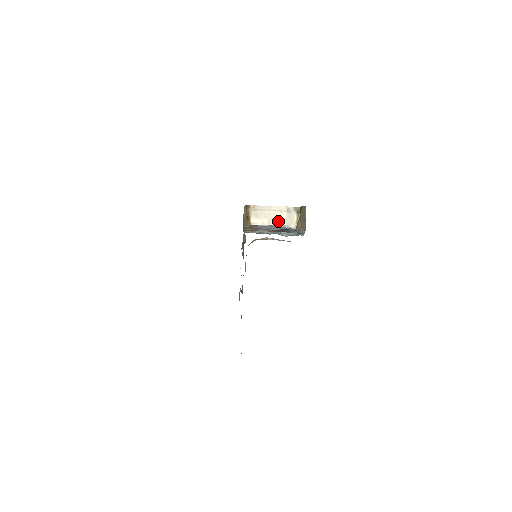
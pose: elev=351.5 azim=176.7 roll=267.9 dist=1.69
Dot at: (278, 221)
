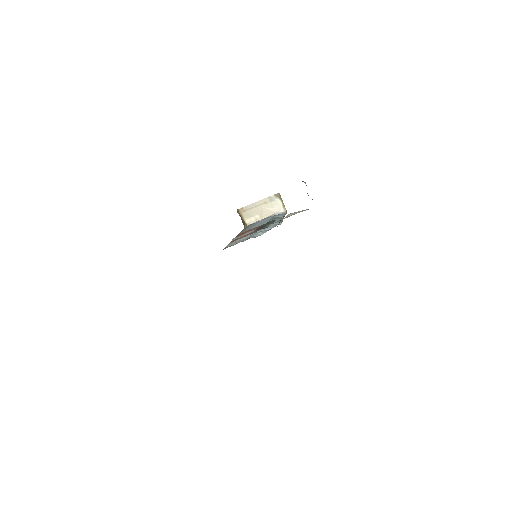
Dot at: (267, 212)
